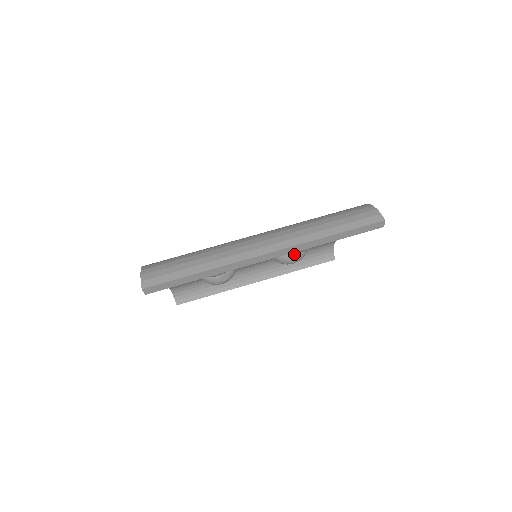
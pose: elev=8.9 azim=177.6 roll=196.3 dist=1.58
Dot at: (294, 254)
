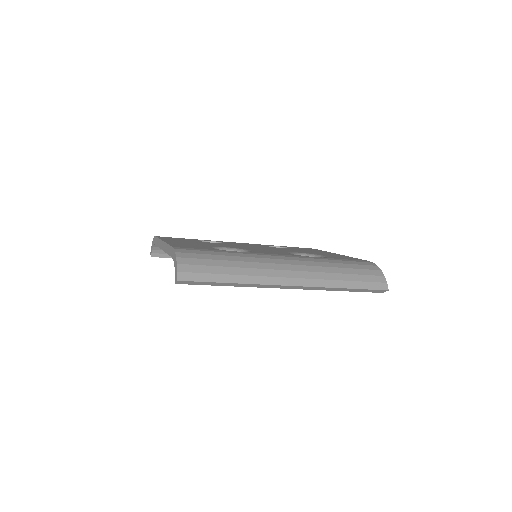
Dot at: occluded
